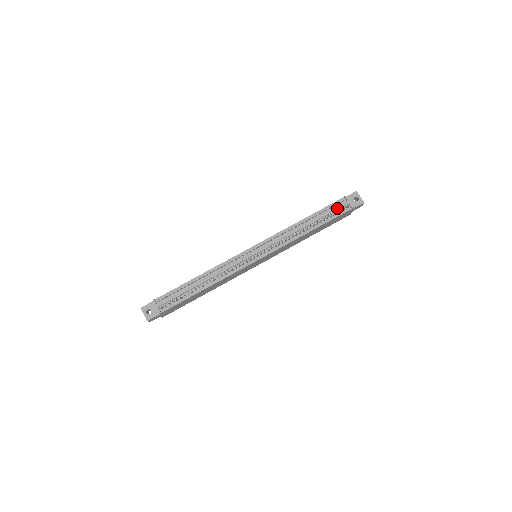
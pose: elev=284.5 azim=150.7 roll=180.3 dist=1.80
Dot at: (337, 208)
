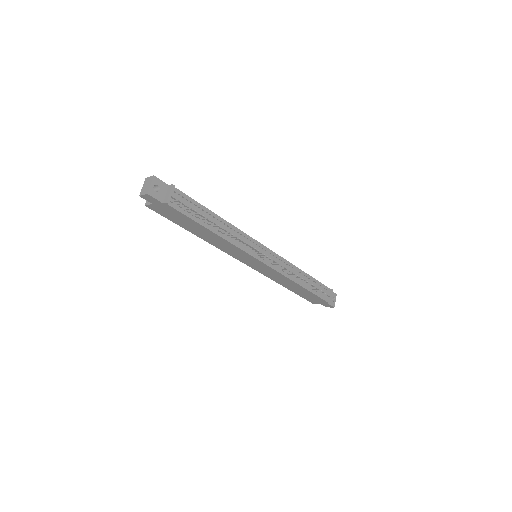
Dot at: (325, 291)
